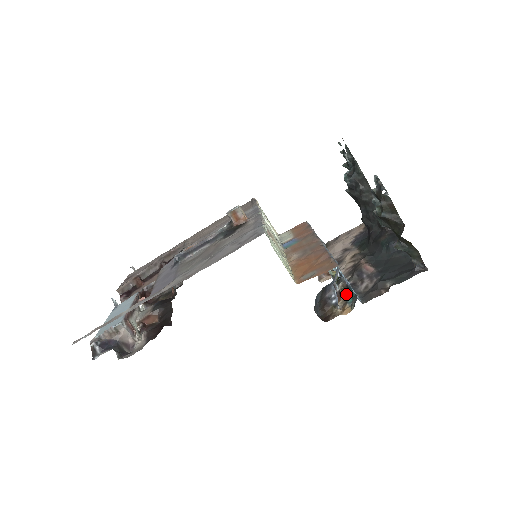
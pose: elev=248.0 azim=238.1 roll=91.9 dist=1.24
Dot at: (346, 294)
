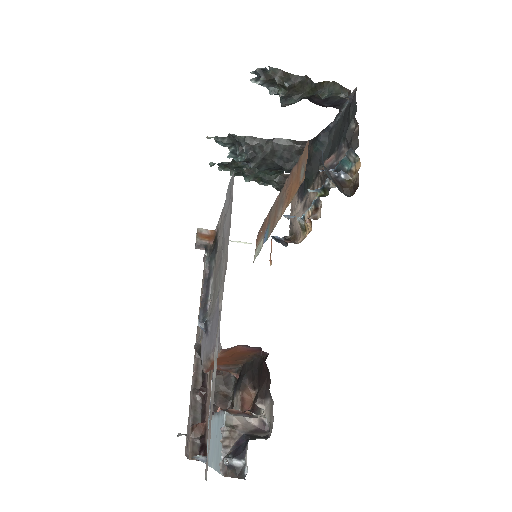
Dot at: occluded
